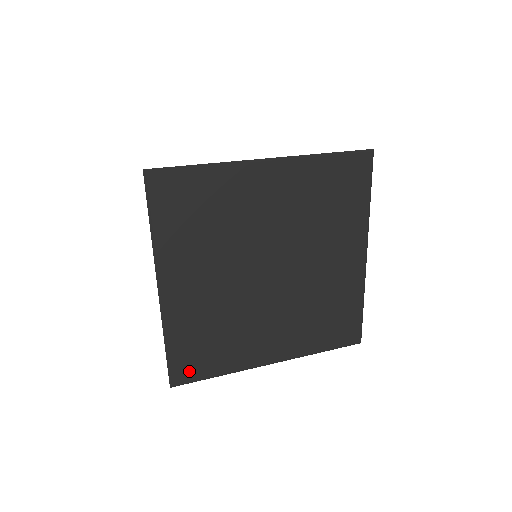
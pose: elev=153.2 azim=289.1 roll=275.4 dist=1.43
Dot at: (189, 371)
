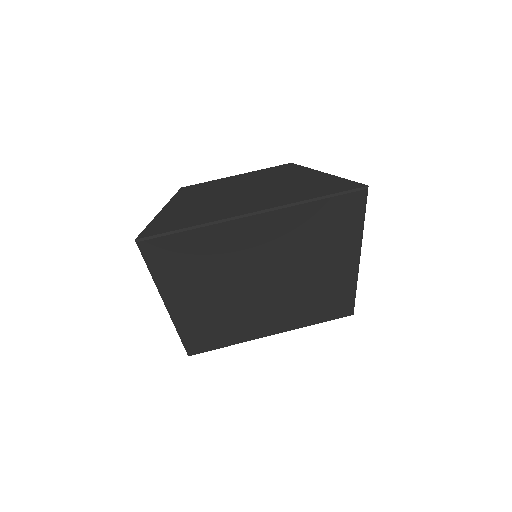
Dot at: (202, 347)
